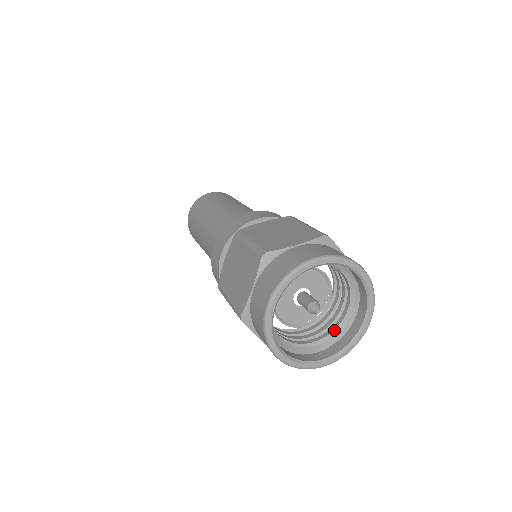
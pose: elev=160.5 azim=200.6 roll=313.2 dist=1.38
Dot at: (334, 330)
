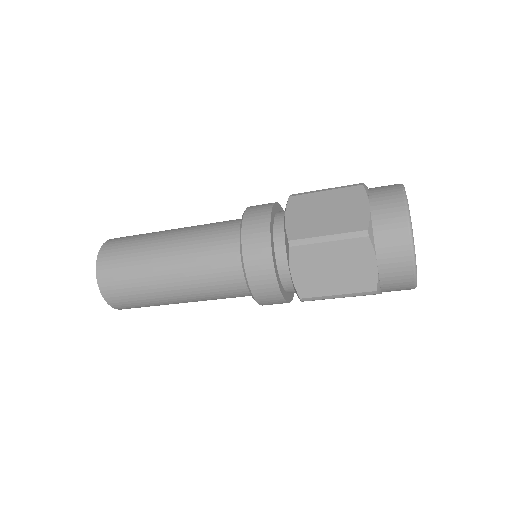
Dot at: occluded
